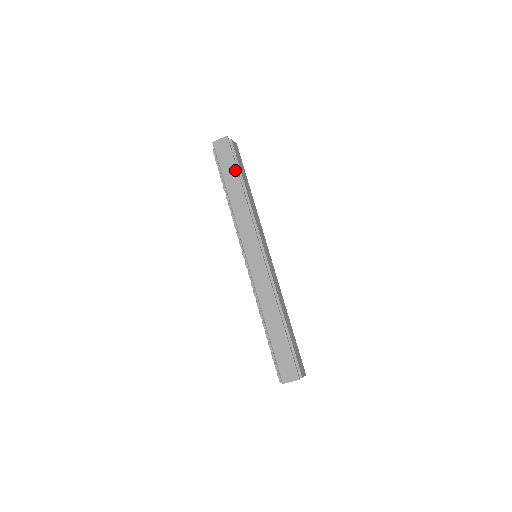
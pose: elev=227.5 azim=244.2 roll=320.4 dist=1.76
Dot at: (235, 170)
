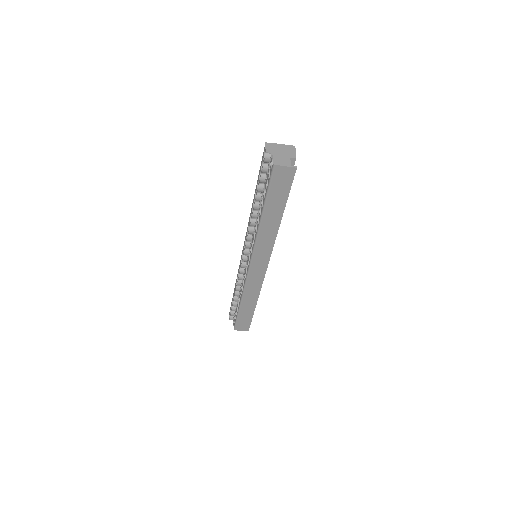
Dot at: (283, 204)
